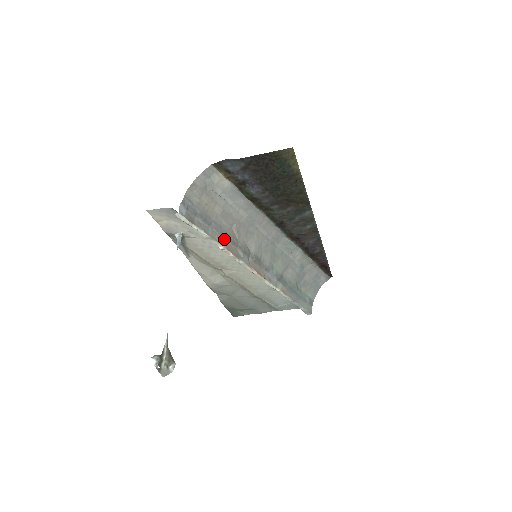
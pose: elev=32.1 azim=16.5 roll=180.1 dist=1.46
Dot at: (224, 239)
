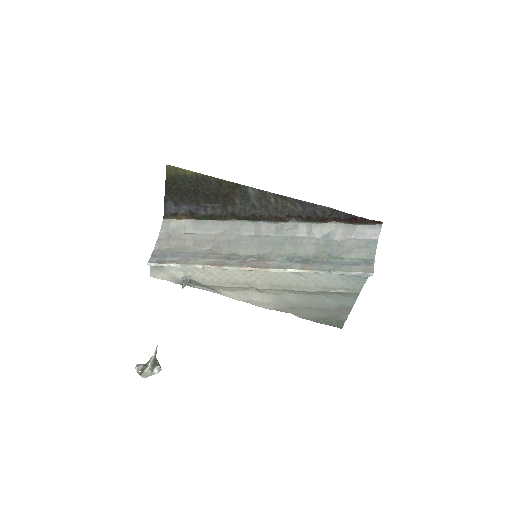
Dot at: (203, 260)
